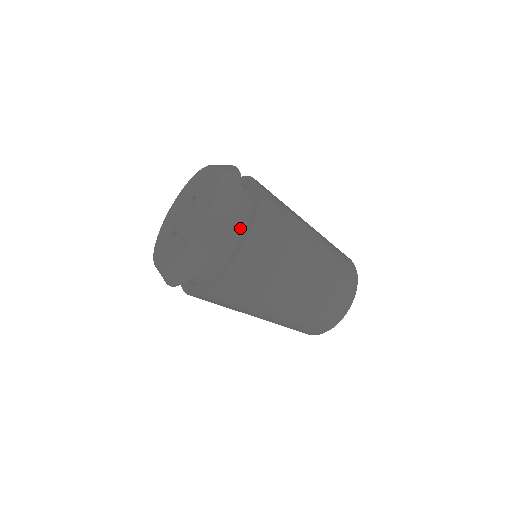
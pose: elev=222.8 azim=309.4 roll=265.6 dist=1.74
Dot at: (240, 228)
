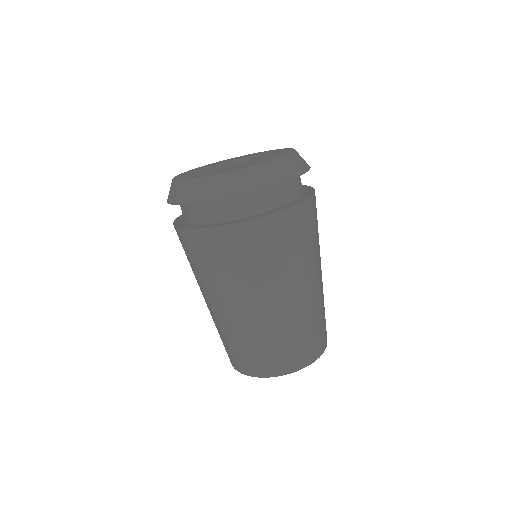
Dot at: (294, 195)
